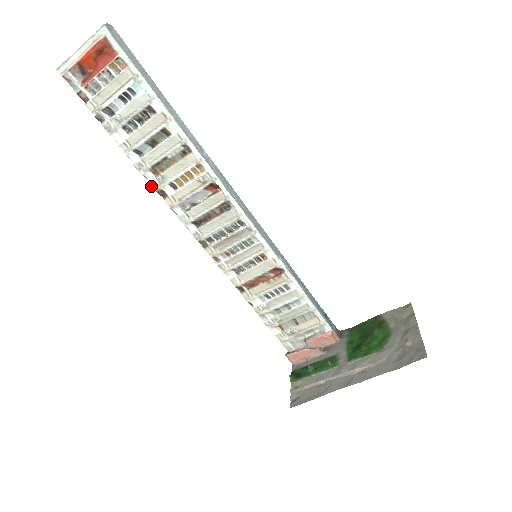
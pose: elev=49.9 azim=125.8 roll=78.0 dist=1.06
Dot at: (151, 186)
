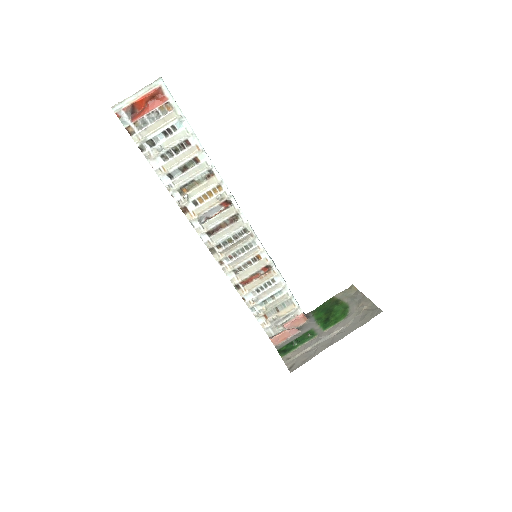
Dot at: (178, 203)
